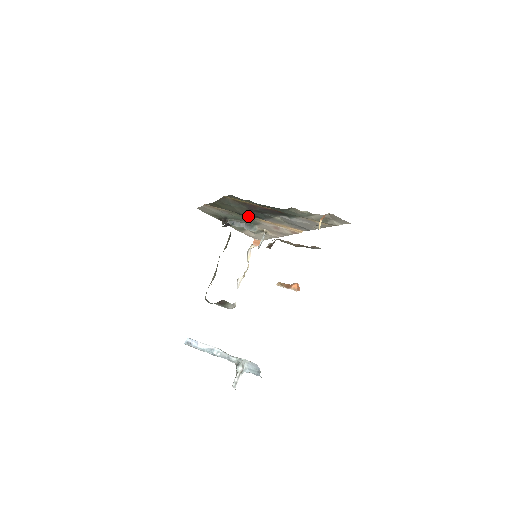
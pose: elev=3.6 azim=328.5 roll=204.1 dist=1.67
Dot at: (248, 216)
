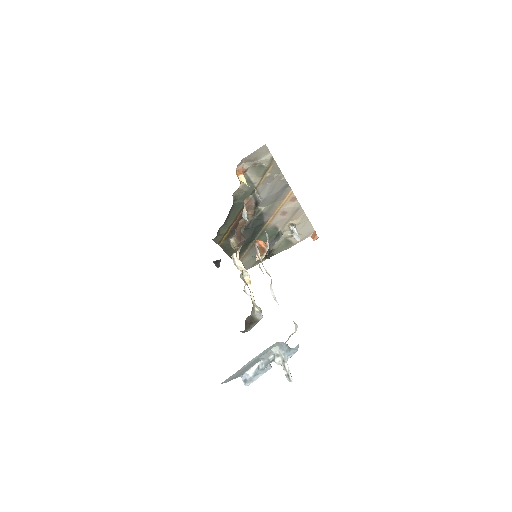
Dot at: (260, 233)
